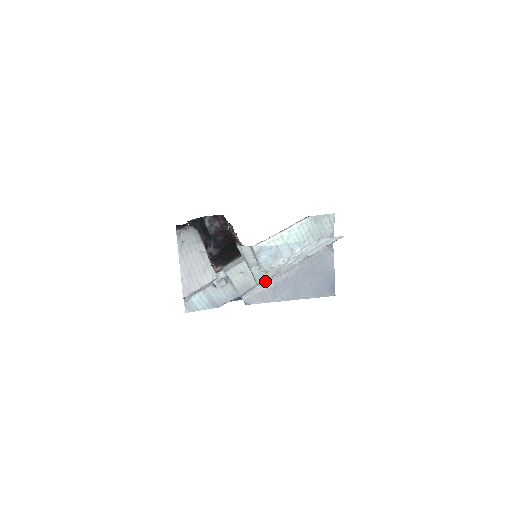
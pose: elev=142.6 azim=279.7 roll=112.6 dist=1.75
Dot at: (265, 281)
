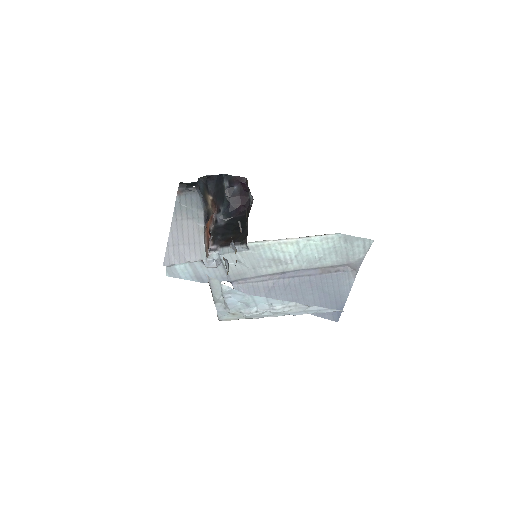
Dot at: (264, 277)
